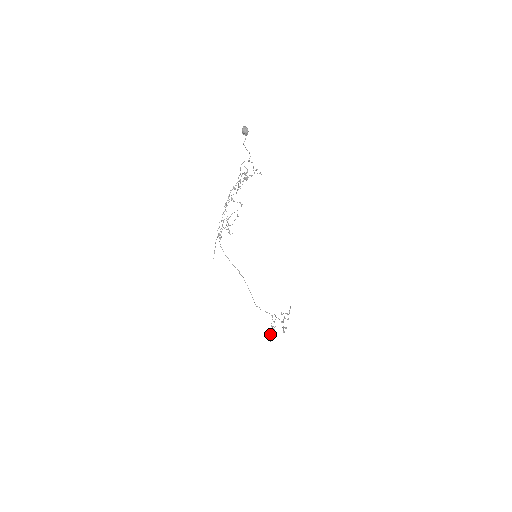
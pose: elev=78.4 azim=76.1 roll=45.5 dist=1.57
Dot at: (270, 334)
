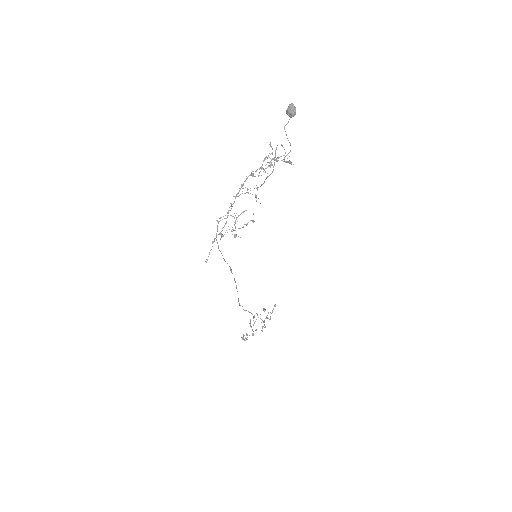
Dot at: (247, 334)
